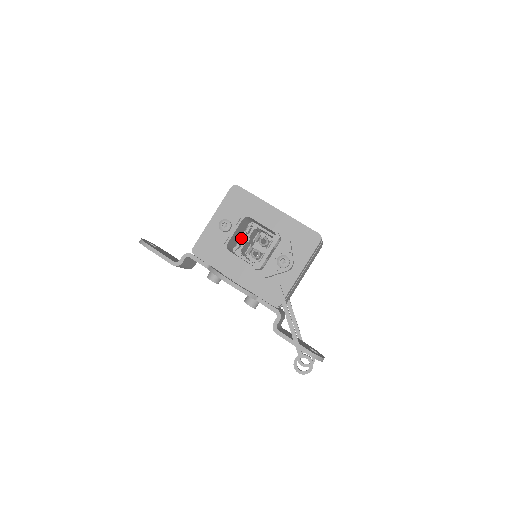
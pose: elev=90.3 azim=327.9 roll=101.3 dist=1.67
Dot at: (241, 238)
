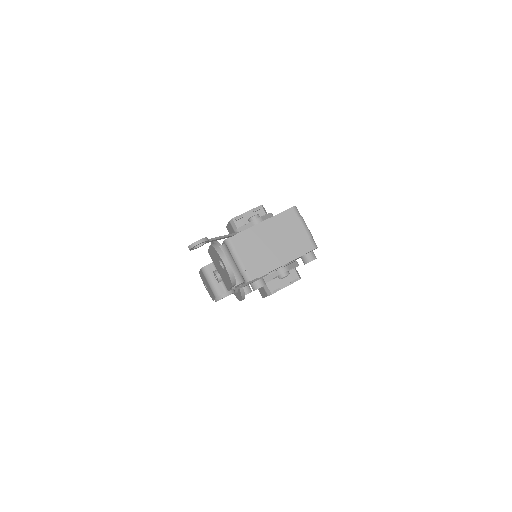
Dot at: occluded
